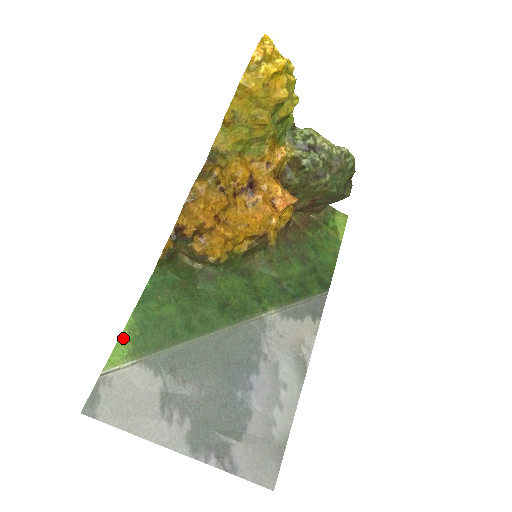
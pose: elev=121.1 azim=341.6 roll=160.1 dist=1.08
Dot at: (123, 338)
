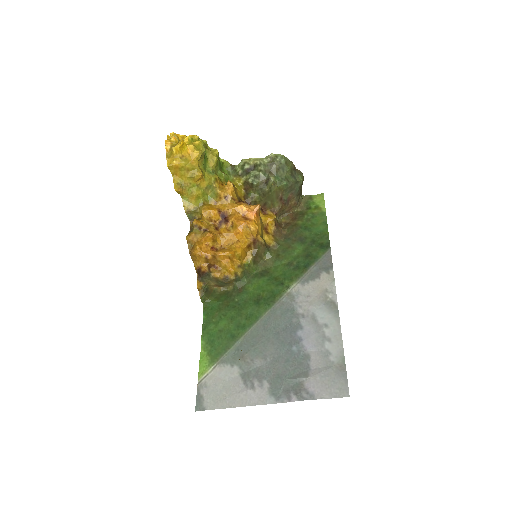
Dot at: (202, 356)
